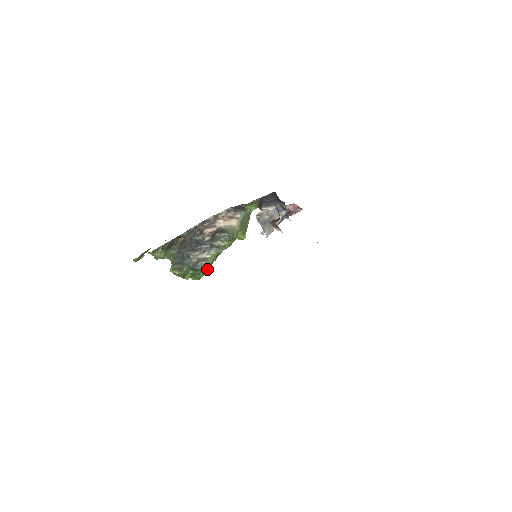
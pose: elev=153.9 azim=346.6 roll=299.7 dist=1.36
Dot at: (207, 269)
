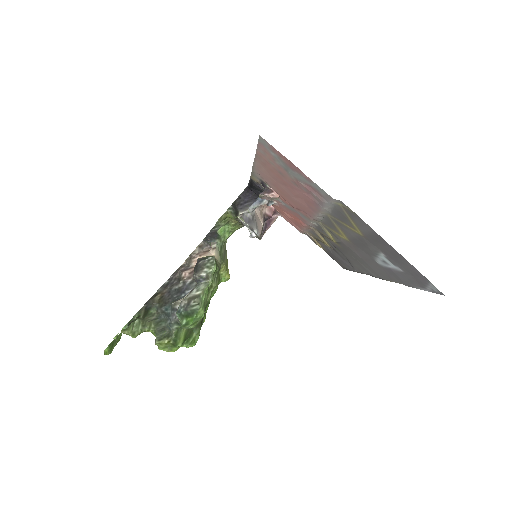
Dot at: (203, 309)
